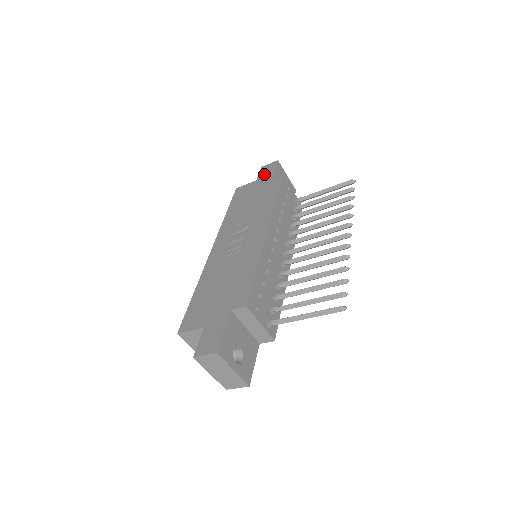
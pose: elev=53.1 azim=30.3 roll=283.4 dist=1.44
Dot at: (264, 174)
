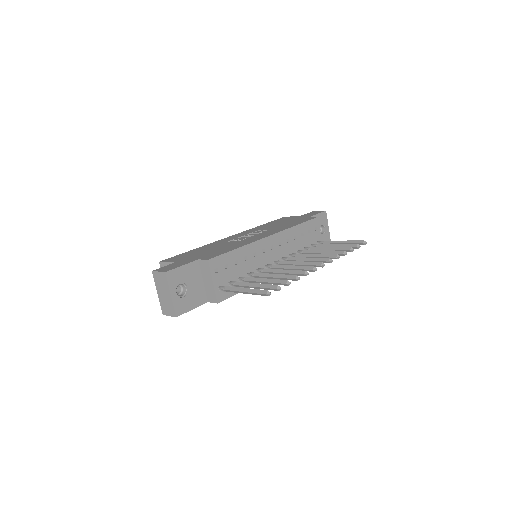
Dot at: (308, 214)
